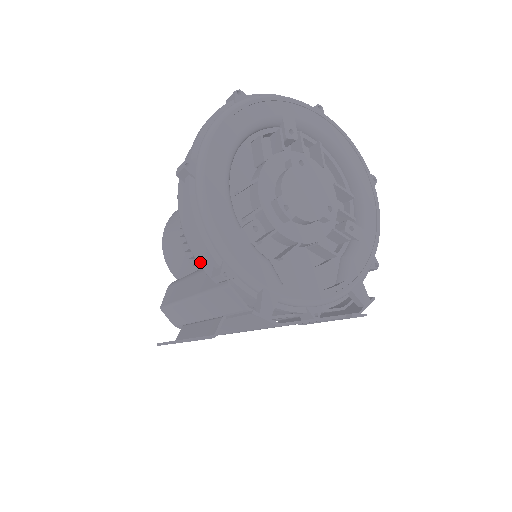
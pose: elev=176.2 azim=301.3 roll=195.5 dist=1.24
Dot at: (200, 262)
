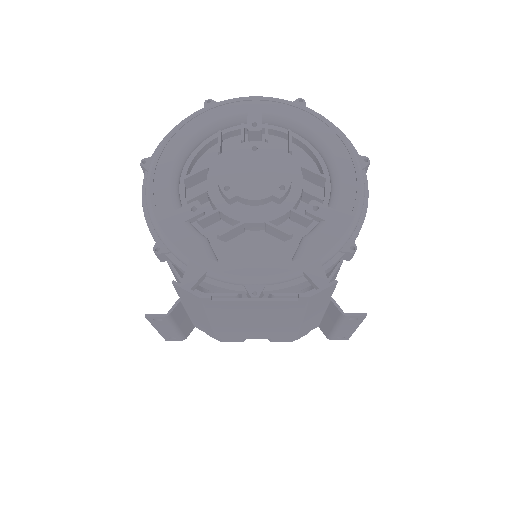
Dot at: occluded
